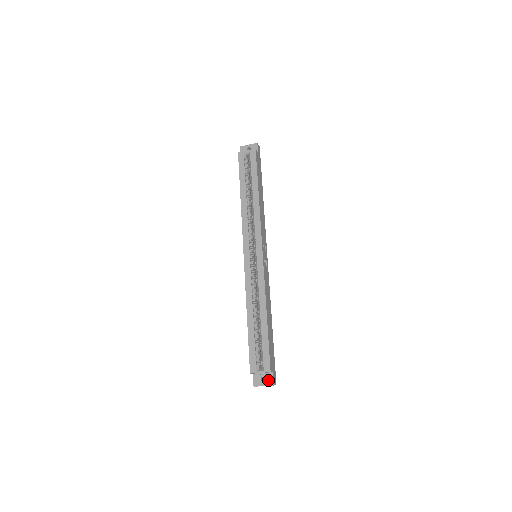
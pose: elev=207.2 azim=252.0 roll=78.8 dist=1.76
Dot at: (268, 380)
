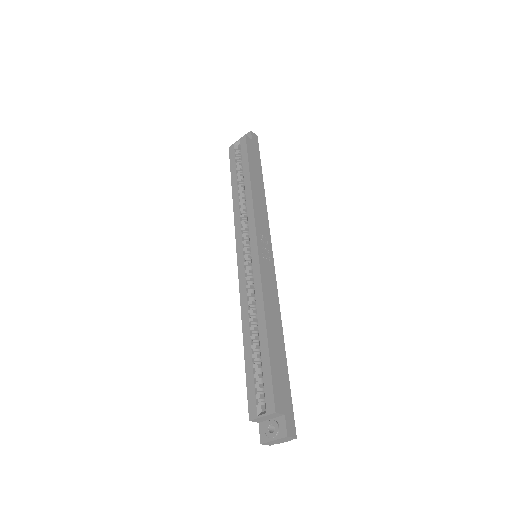
Dot at: (279, 429)
